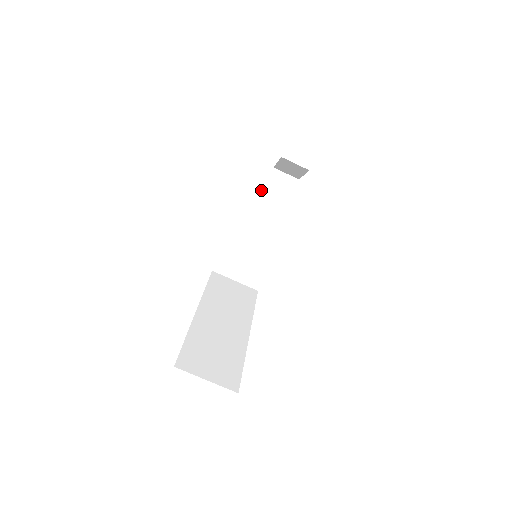
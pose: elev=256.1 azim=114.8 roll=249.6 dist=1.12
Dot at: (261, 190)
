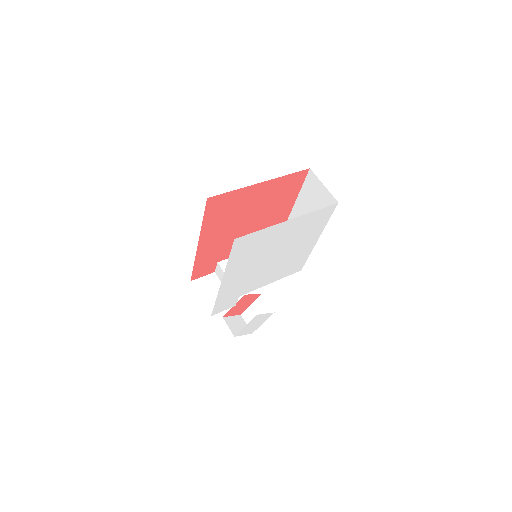
Dot at: occluded
